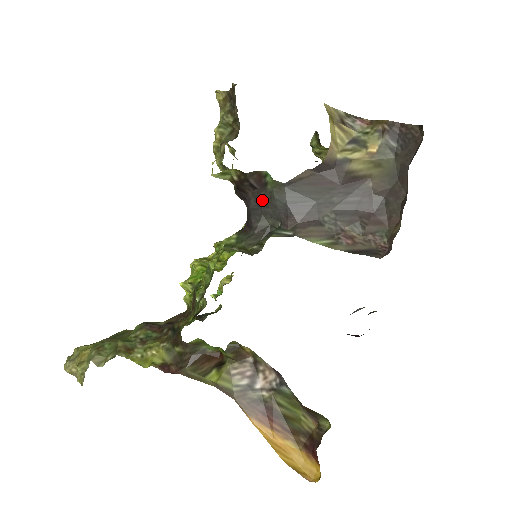
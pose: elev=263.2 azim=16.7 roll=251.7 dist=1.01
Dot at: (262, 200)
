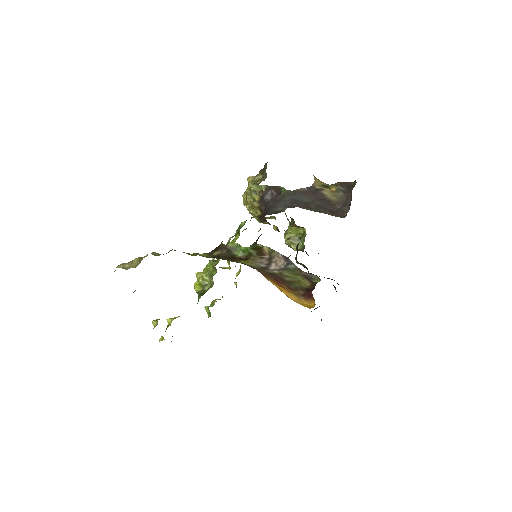
Dot at: (277, 199)
